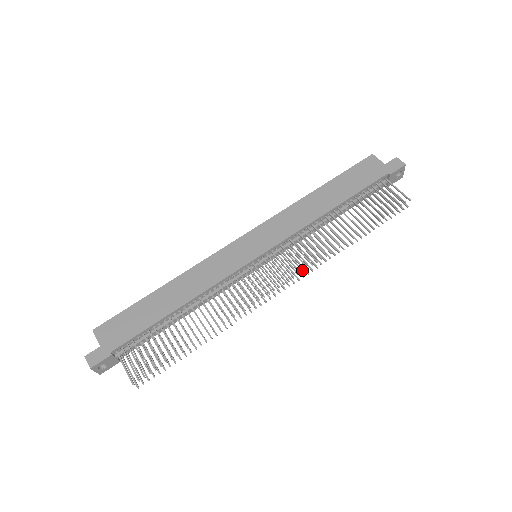
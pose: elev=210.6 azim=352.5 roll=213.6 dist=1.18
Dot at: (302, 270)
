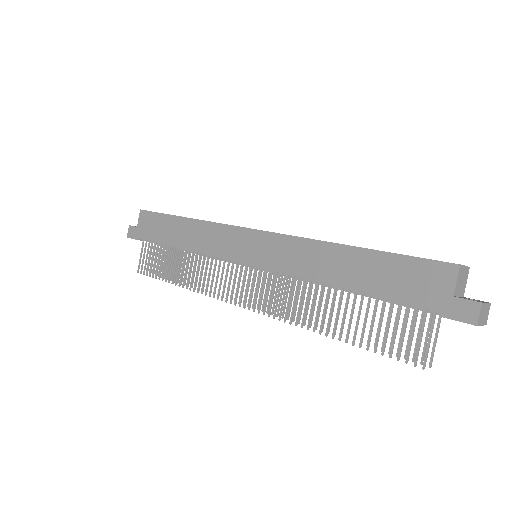
Dot at: (263, 313)
